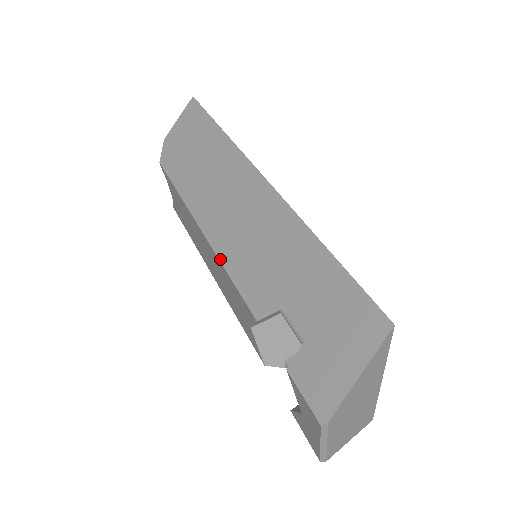
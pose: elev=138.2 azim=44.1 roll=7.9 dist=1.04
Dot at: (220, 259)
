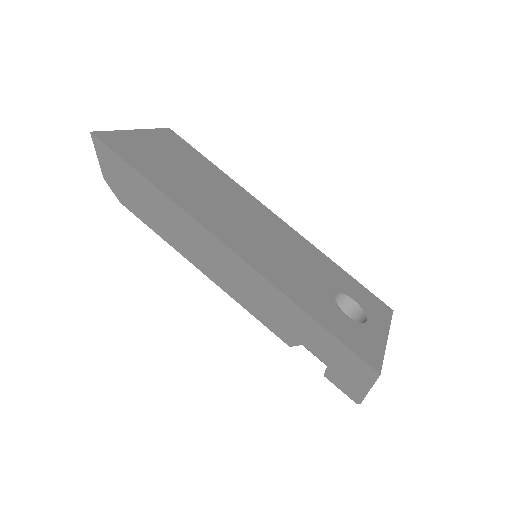
Dot at: (237, 302)
